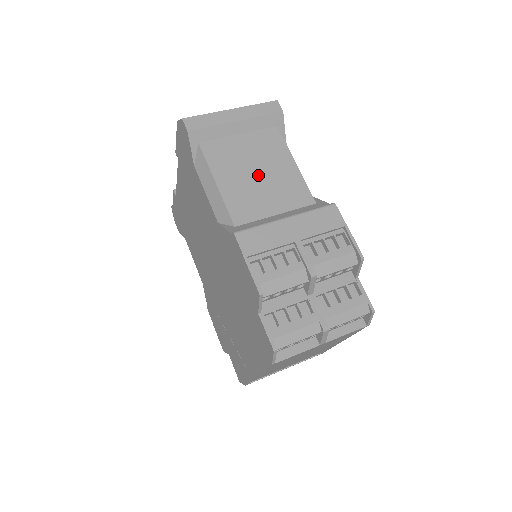
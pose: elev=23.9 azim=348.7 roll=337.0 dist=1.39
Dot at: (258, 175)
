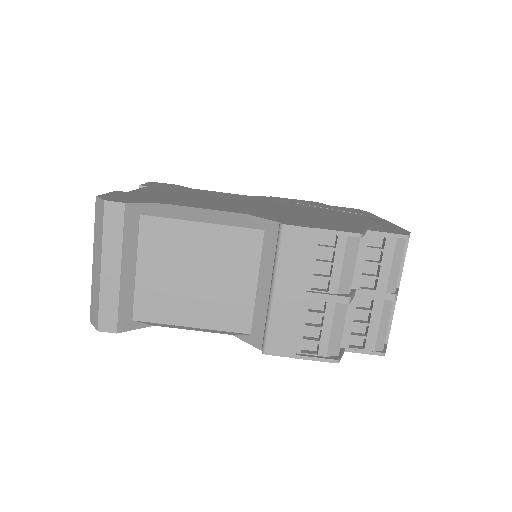
Dot at: (200, 277)
